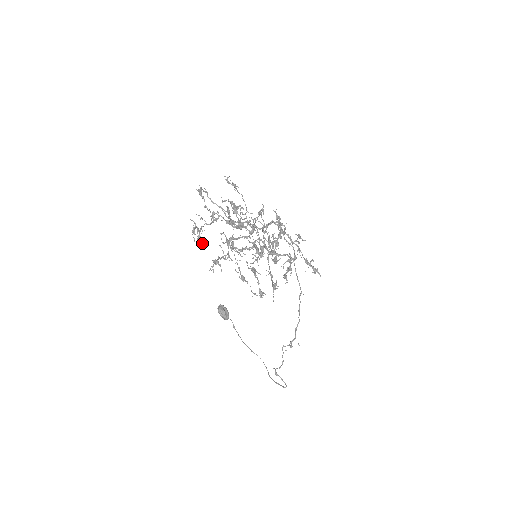
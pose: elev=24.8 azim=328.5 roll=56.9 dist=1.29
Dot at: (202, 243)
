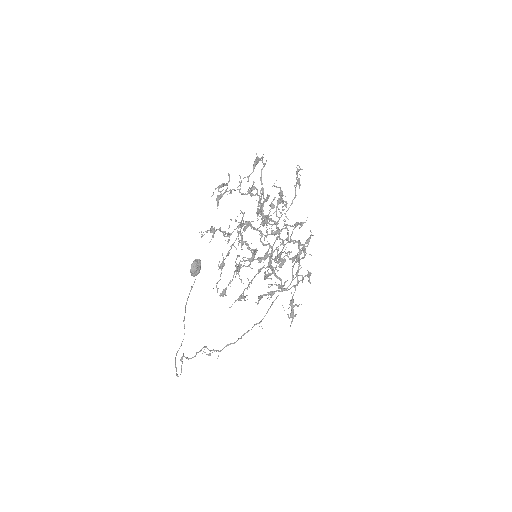
Dot at: (218, 203)
